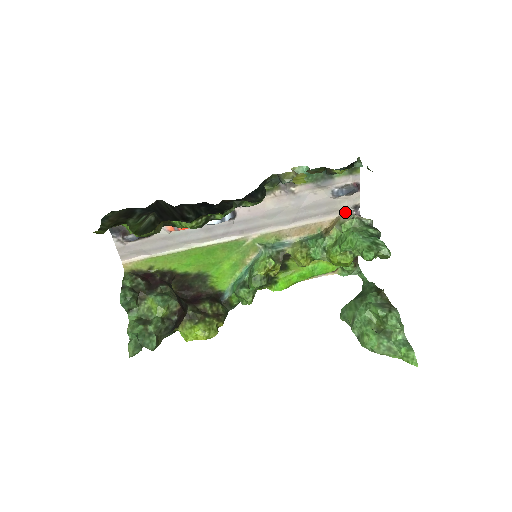
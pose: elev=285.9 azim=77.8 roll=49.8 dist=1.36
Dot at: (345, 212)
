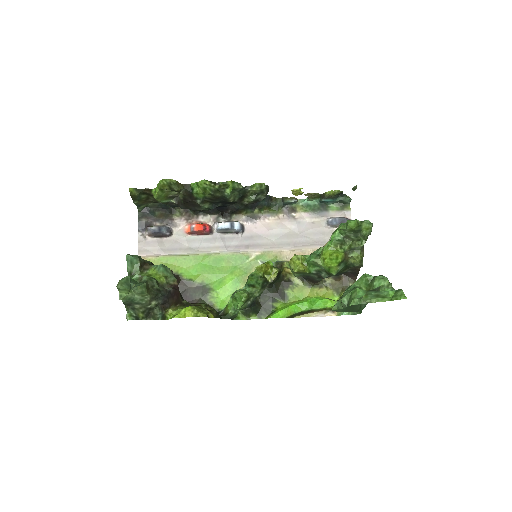
Dot at: occluded
